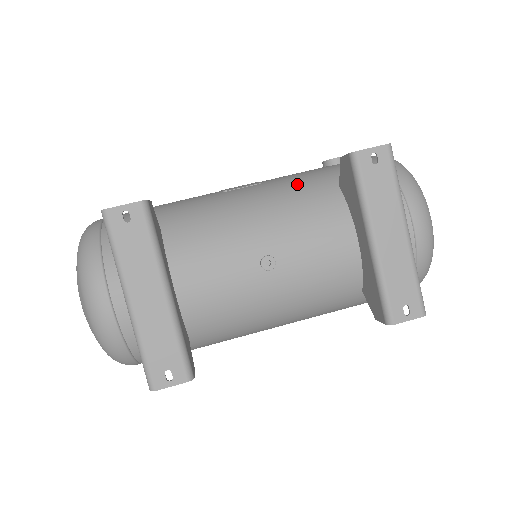
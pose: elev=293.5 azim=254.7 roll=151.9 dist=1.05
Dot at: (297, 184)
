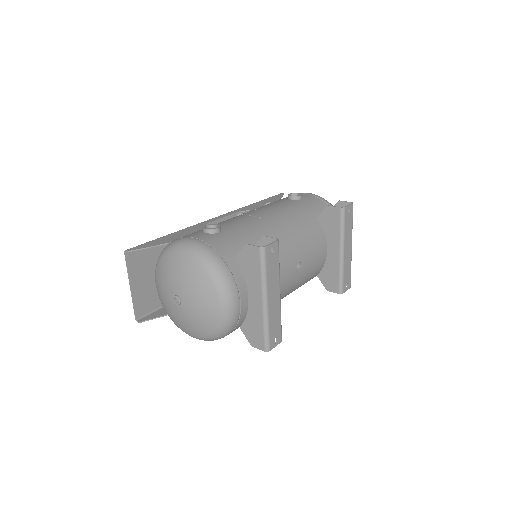
Dot at: (298, 216)
